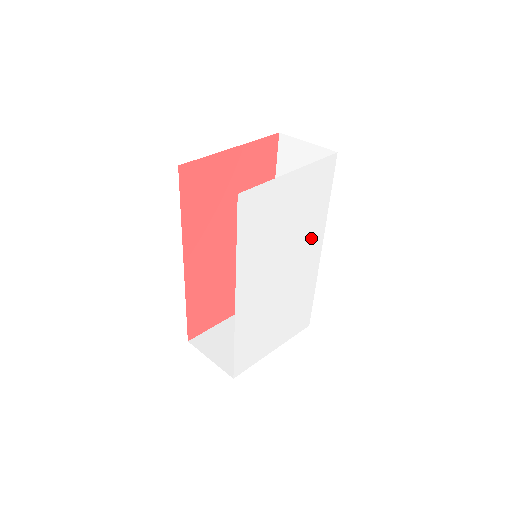
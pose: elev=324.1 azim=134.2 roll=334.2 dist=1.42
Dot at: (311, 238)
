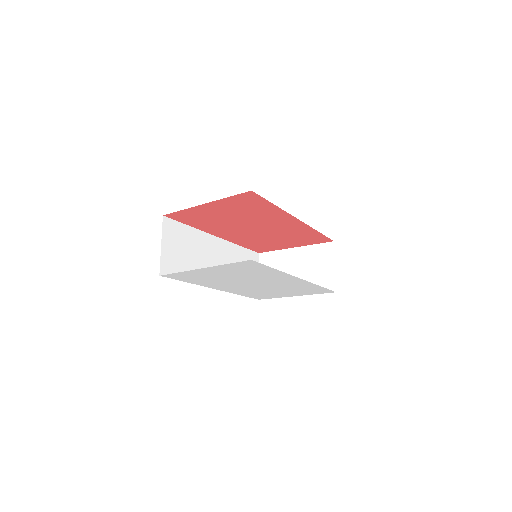
Dot at: (275, 277)
